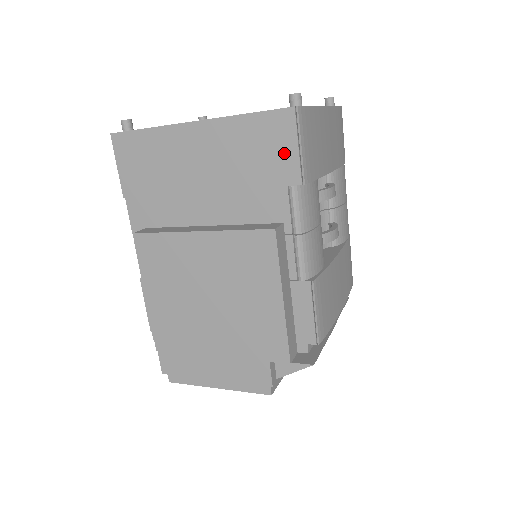
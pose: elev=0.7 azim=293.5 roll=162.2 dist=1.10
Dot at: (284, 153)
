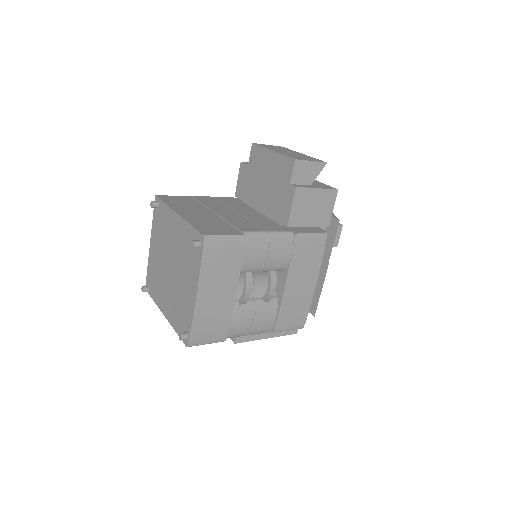
Dot at: occluded
